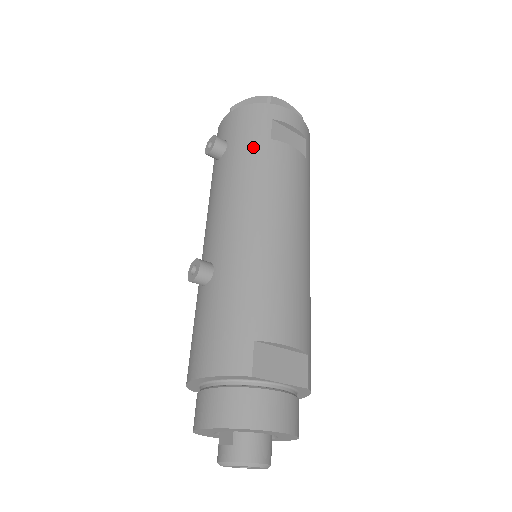
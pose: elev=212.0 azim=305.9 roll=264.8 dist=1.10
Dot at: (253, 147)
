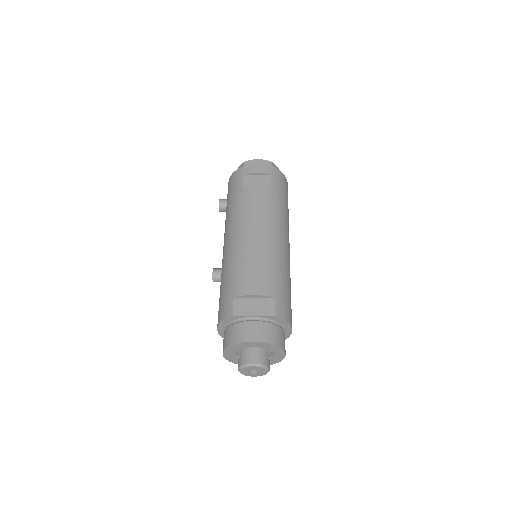
Dot at: (234, 196)
